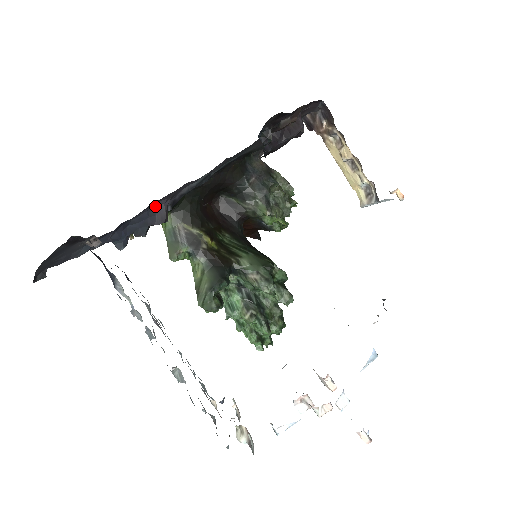
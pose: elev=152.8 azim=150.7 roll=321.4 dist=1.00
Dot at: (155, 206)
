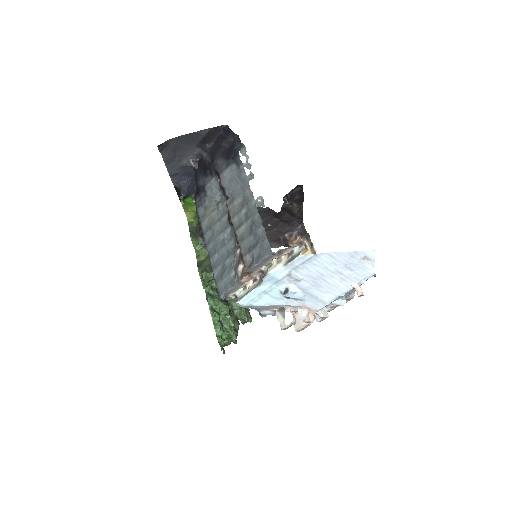
Dot at: occluded
